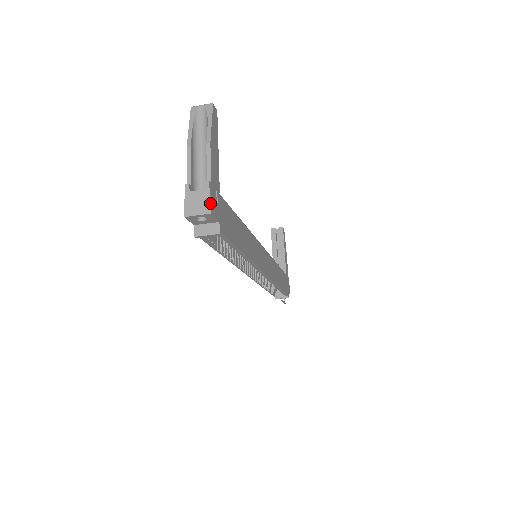
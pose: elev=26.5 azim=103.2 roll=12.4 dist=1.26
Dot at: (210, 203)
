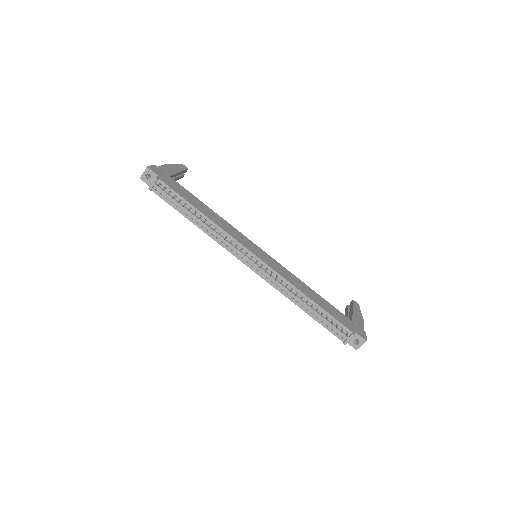
Dot at: (149, 166)
